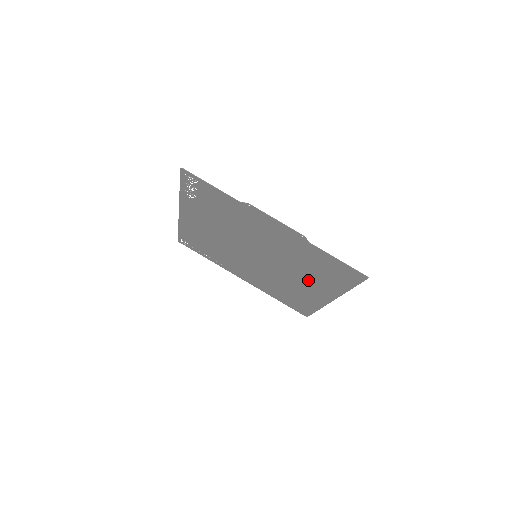
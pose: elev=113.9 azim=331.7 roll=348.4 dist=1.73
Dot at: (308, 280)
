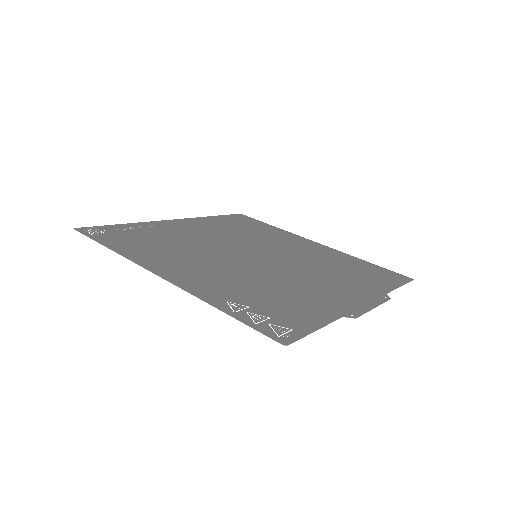
Dot at: (312, 253)
